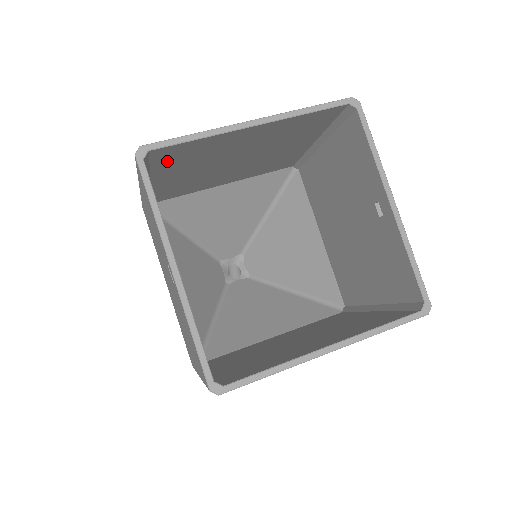
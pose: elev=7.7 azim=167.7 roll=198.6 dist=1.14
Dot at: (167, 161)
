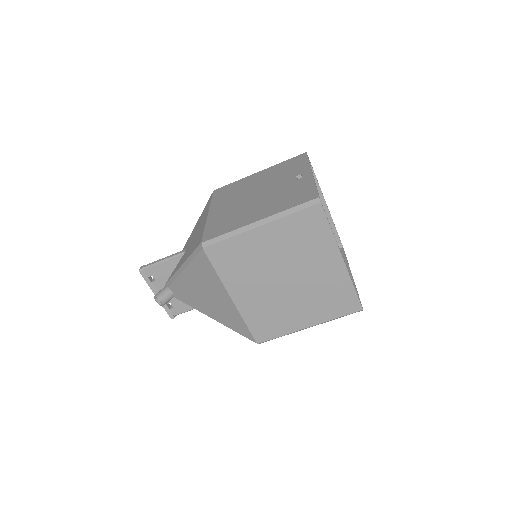
Dot at: occluded
